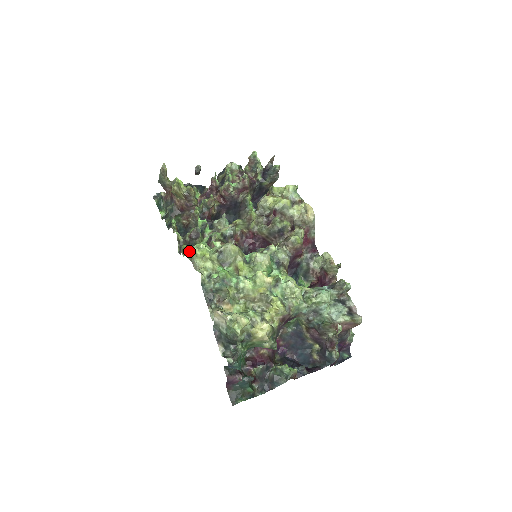
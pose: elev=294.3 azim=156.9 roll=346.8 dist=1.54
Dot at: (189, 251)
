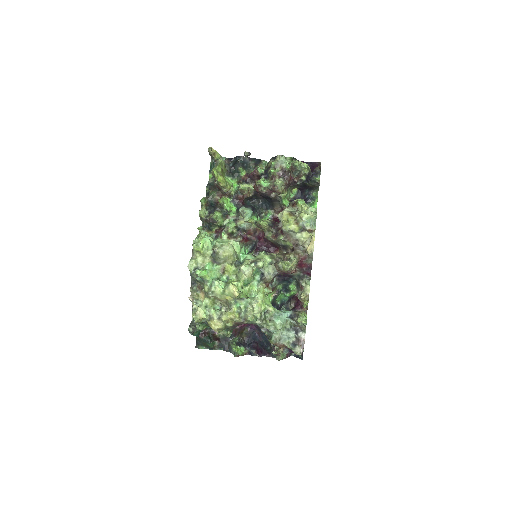
Dot at: (204, 231)
